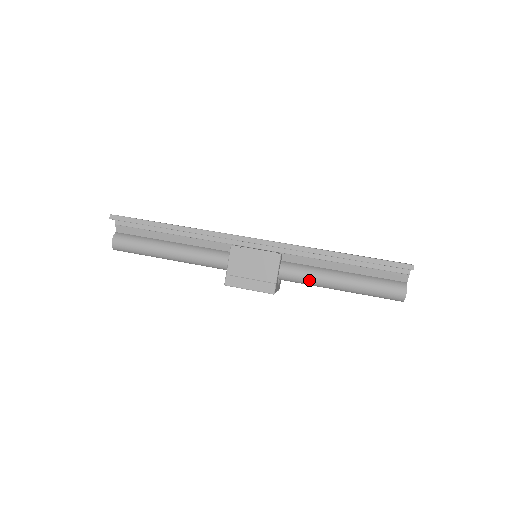
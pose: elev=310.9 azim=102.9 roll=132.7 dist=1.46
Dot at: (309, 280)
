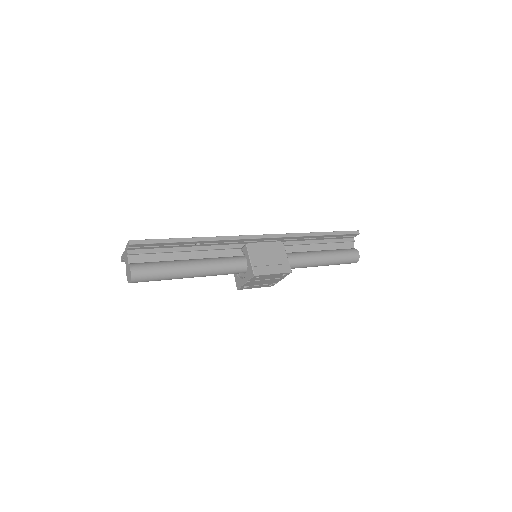
Dot at: (302, 261)
